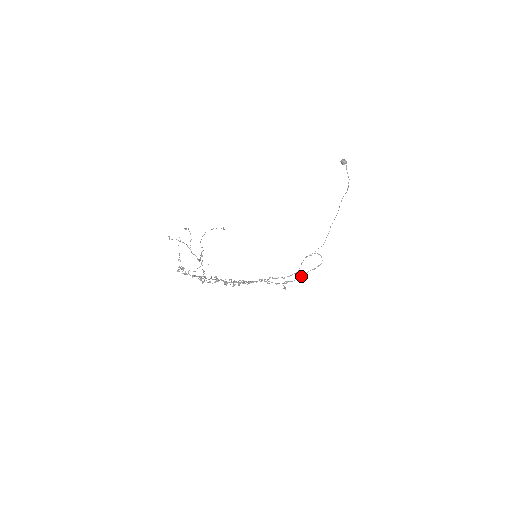
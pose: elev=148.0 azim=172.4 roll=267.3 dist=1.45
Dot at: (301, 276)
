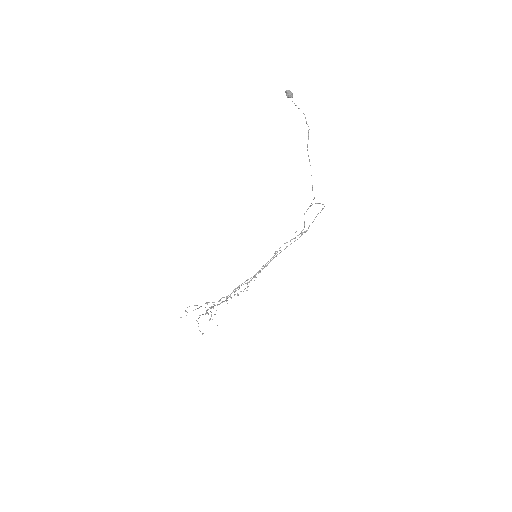
Dot at: (312, 222)
